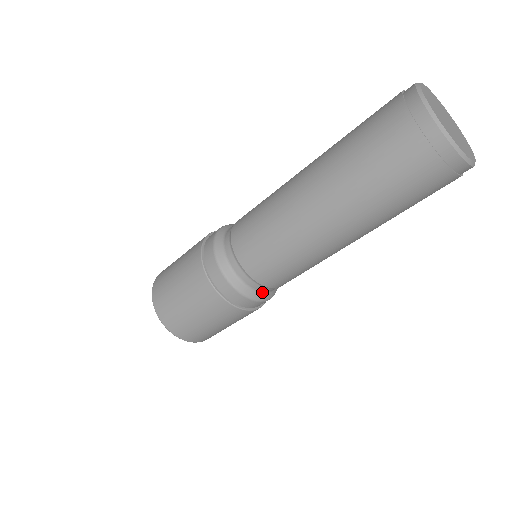
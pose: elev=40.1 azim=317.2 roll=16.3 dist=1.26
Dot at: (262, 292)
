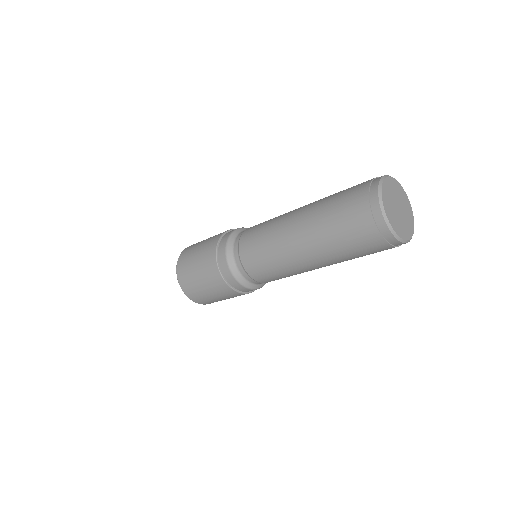
Dot at: (247, 280)
